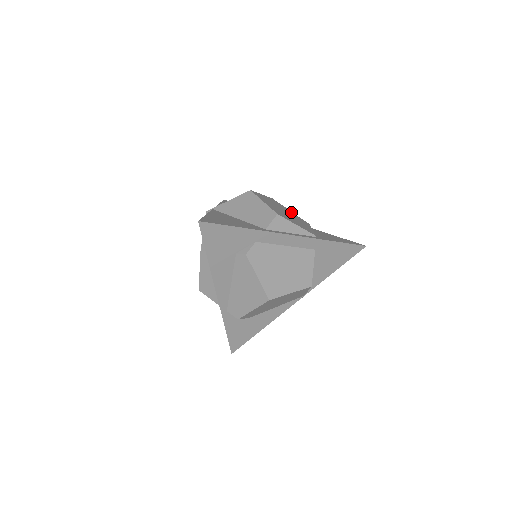
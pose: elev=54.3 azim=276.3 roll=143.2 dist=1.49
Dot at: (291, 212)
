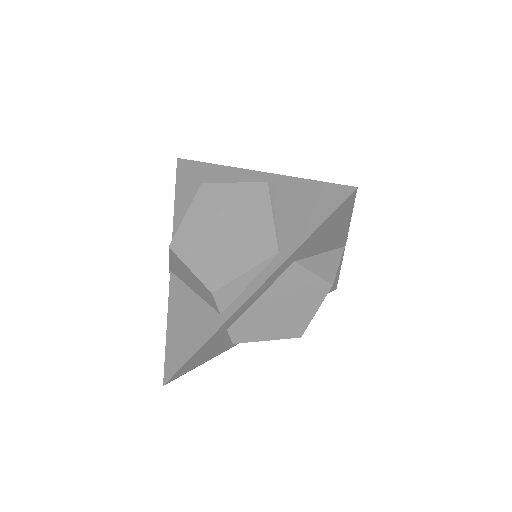
Dot at: (234, 191)
